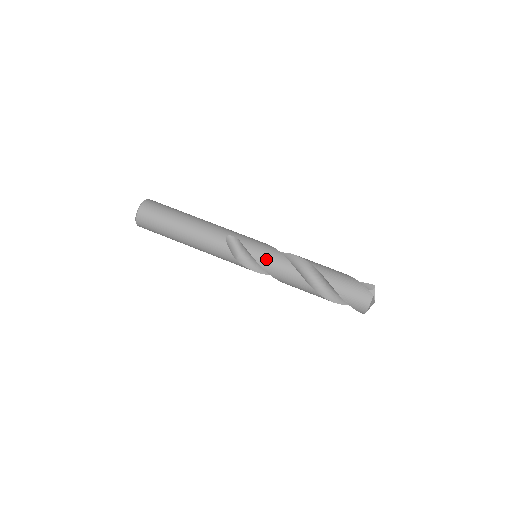
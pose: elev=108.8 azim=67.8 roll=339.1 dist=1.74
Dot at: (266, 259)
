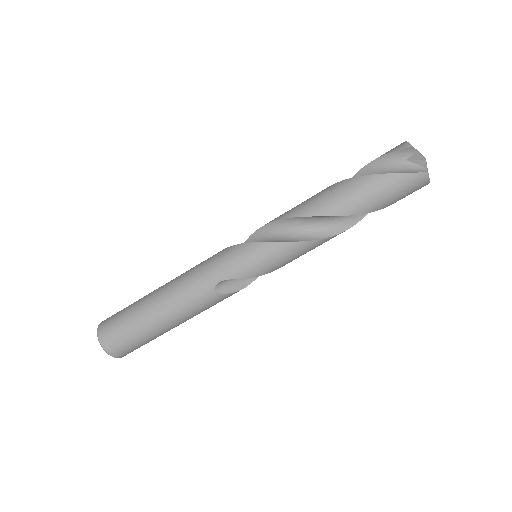
Dot at: (278, 264)
